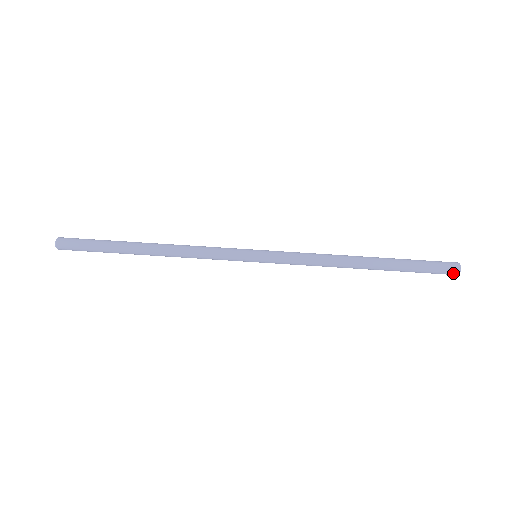
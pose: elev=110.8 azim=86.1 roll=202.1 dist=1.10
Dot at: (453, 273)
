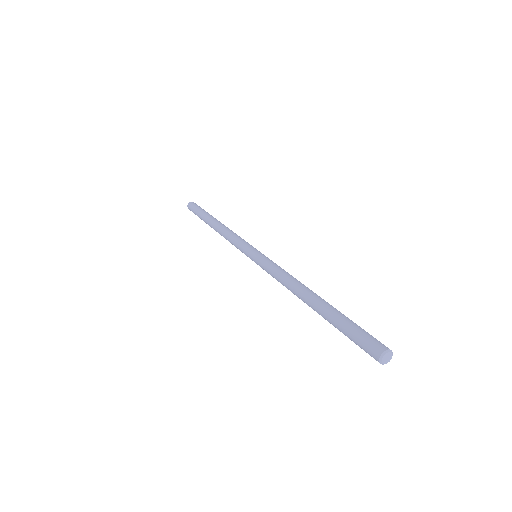
Dot at: (374, 358)
